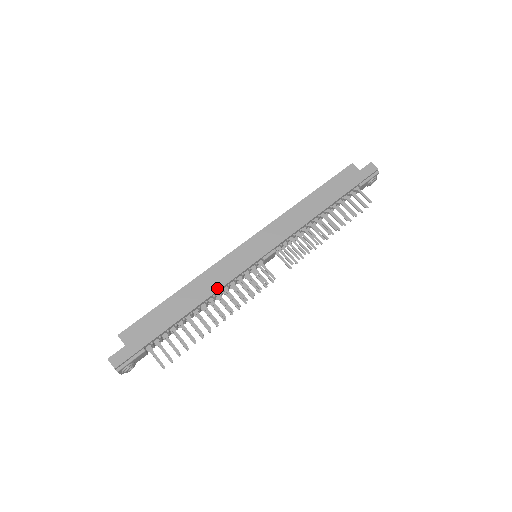
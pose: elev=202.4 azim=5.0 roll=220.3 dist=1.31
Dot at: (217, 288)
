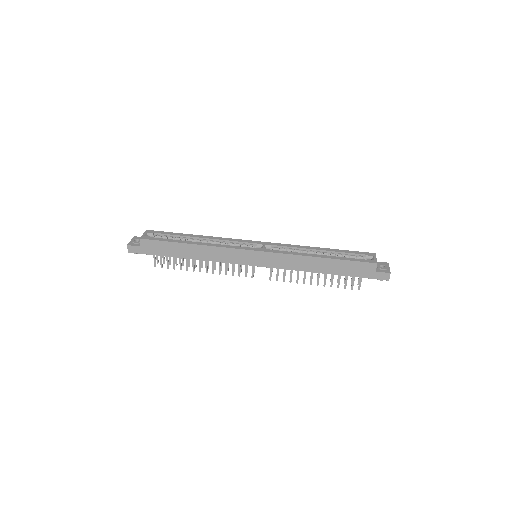
Dot at: (213, 260)
